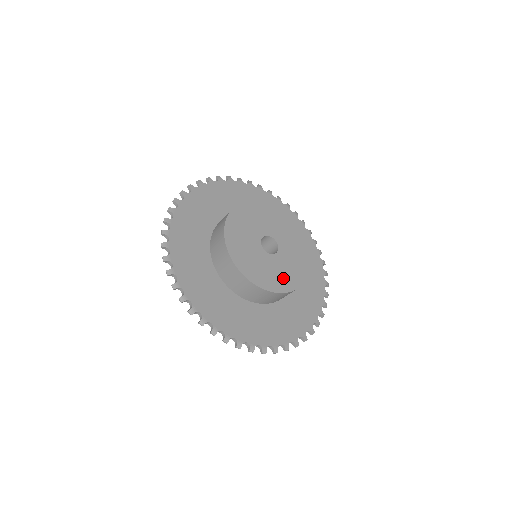
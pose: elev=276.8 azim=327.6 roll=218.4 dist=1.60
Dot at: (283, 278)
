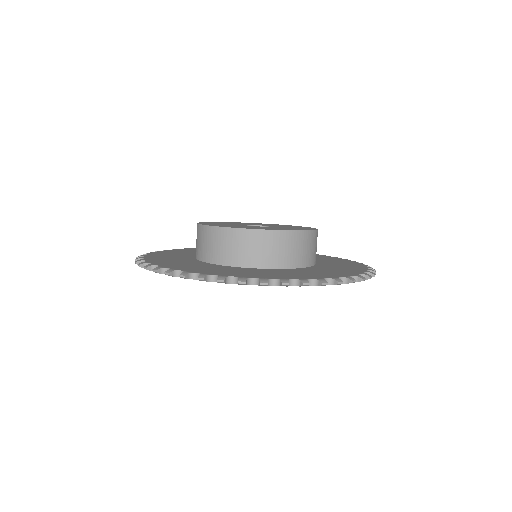
Dot at: occluded
